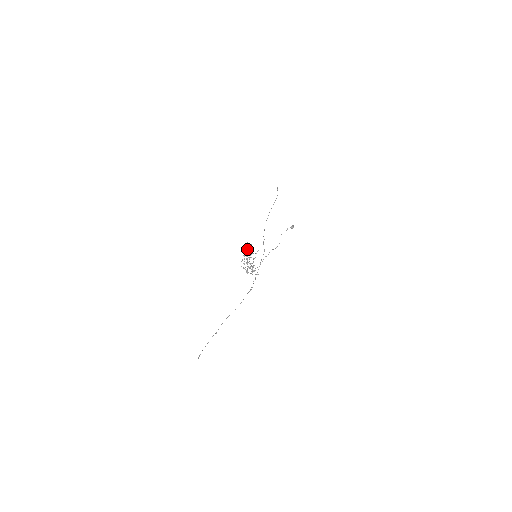
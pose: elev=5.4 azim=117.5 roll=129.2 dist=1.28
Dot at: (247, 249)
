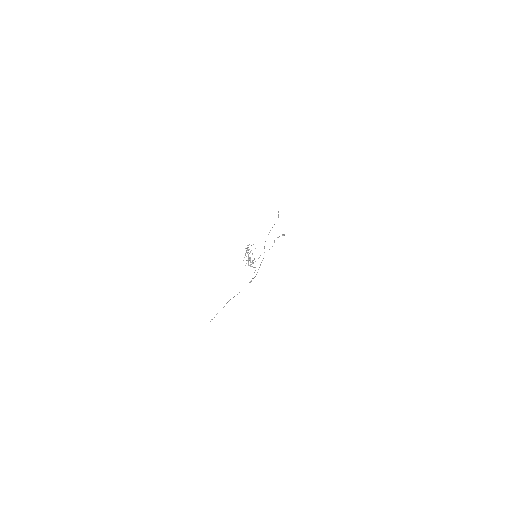
Dot at: occluded
